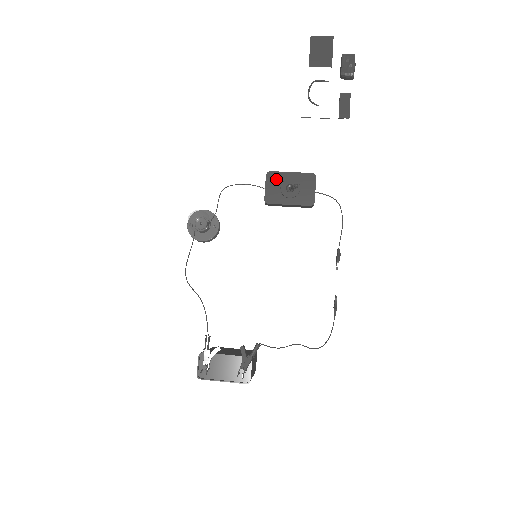
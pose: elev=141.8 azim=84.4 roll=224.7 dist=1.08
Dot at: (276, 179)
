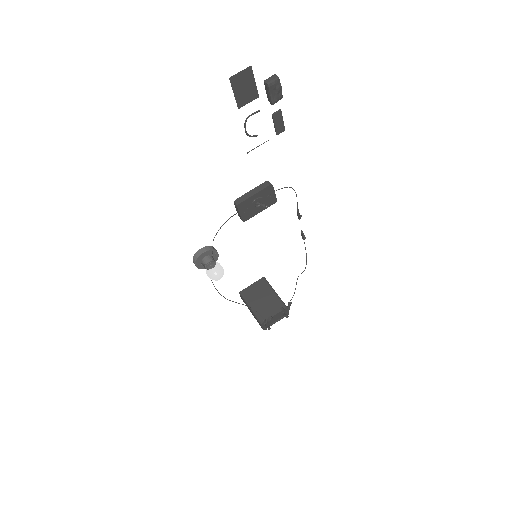
Dot at: (246, 205)
